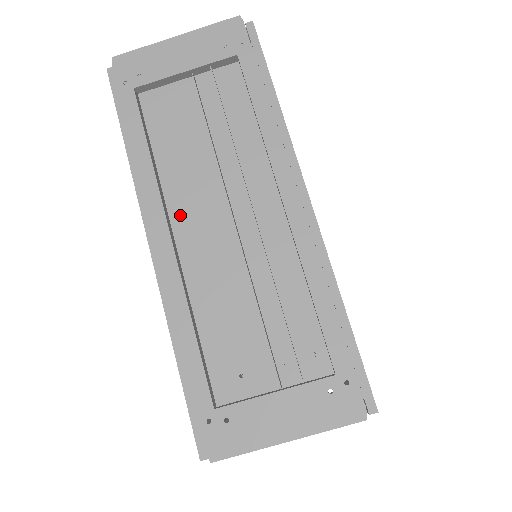
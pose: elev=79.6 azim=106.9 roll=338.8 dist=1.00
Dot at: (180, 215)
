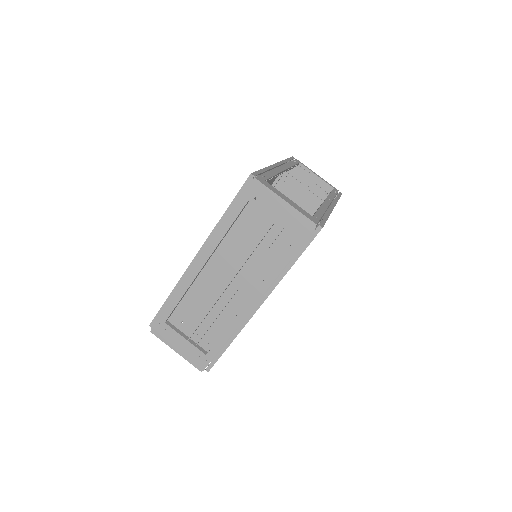
Dot at: (216, 260)
